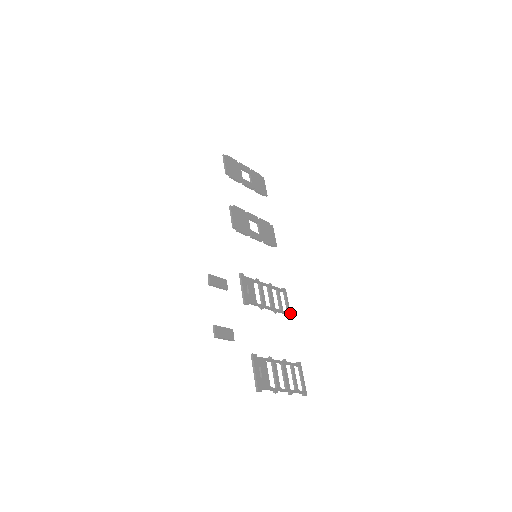
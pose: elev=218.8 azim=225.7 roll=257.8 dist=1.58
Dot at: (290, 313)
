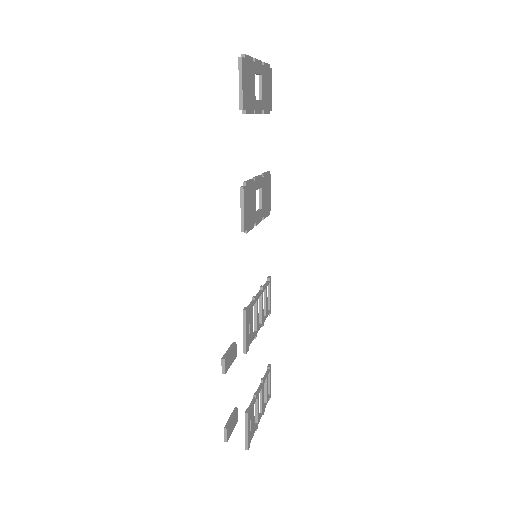
Dot at: occluded
